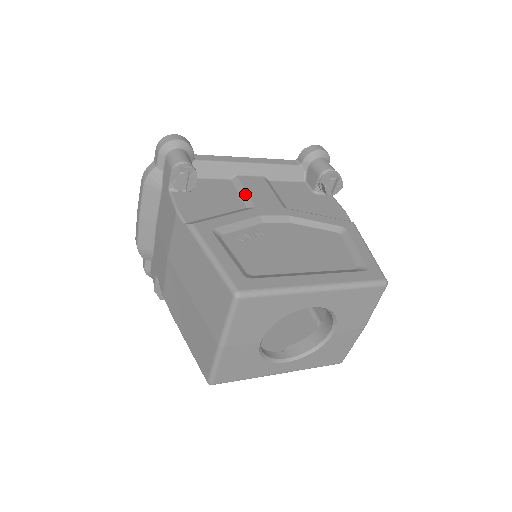
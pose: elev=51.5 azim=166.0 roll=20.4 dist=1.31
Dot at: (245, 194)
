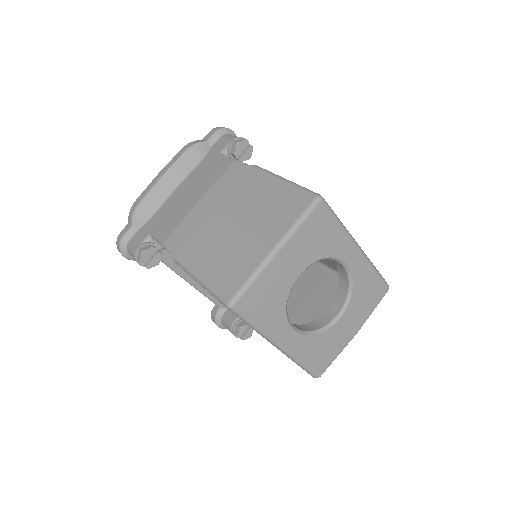
Dot at: occluded
